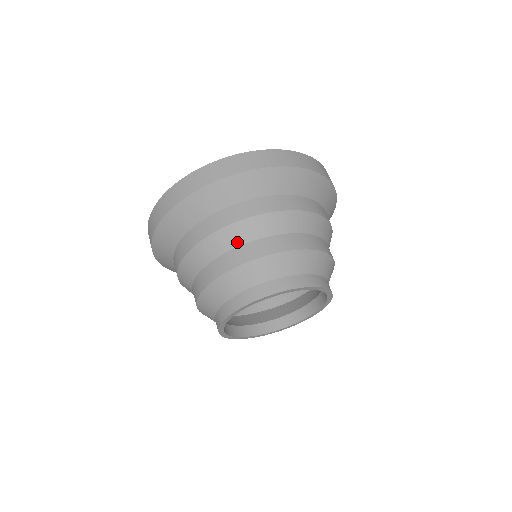
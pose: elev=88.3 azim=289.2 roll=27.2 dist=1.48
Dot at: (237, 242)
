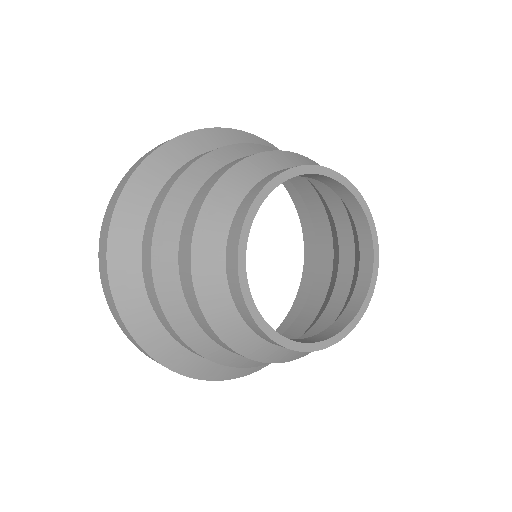
Dot at: (220, 164)
